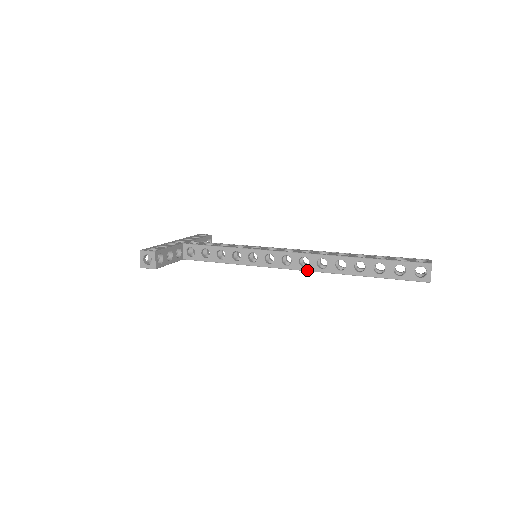
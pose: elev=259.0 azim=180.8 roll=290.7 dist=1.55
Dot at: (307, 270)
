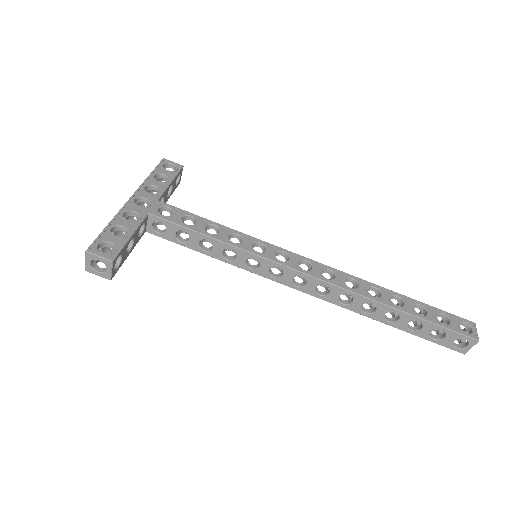
Dot at: (323, 299)
